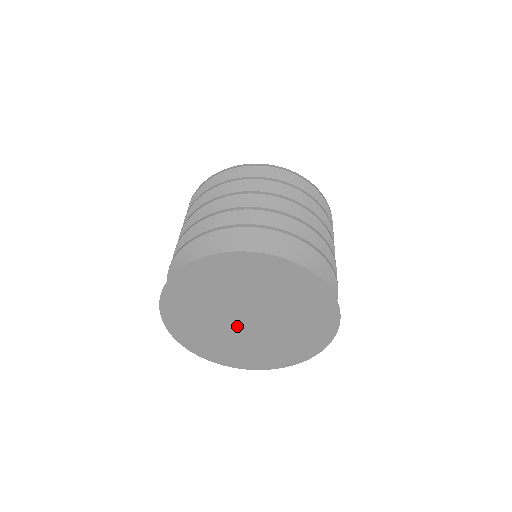
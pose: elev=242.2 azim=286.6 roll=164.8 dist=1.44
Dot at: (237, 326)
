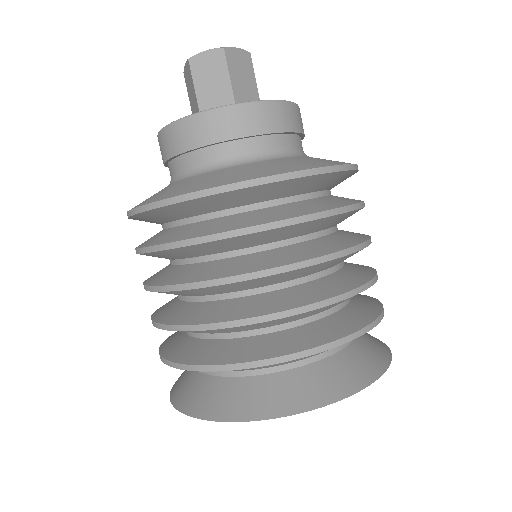
Dot at: occluded
